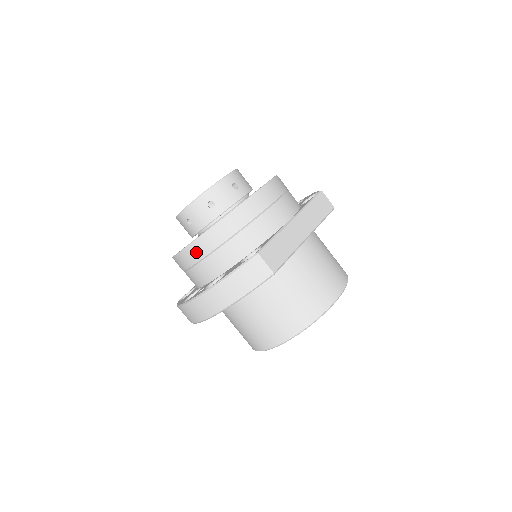
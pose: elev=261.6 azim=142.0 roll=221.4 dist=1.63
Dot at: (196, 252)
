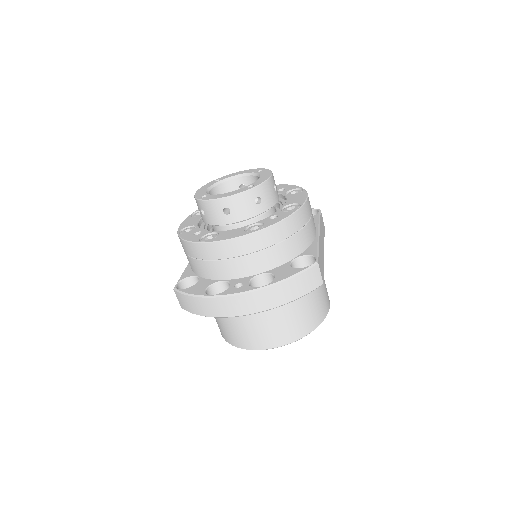
Dot at: (244, 246)
